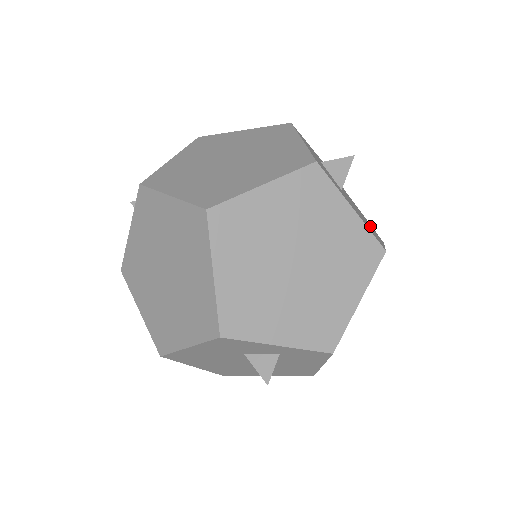
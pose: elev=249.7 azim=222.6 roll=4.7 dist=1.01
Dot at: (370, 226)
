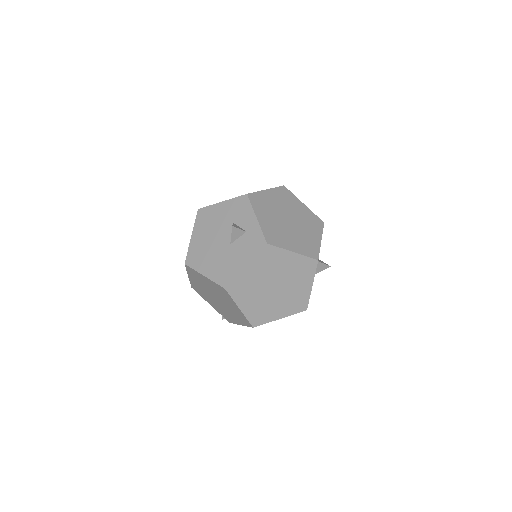
Dot at: occluded
